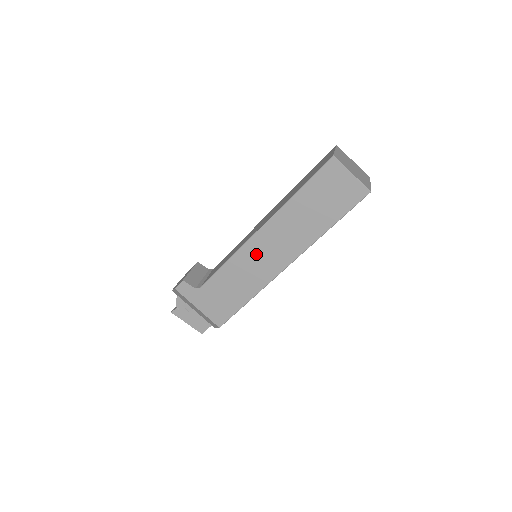
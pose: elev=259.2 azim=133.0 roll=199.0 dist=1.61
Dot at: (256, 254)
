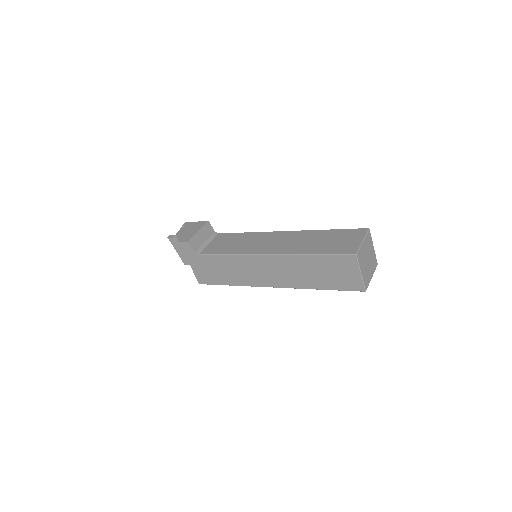
Dot at: (255, 266)
